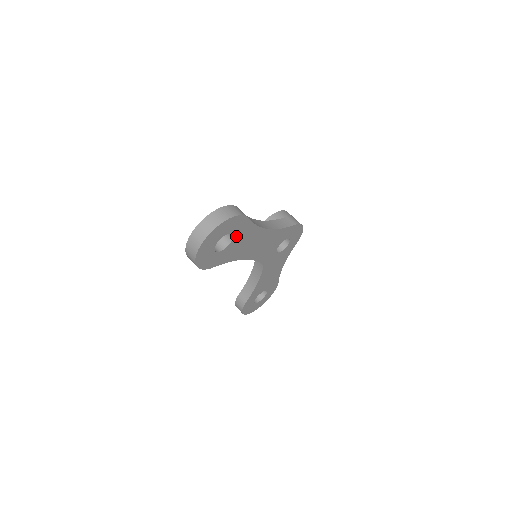
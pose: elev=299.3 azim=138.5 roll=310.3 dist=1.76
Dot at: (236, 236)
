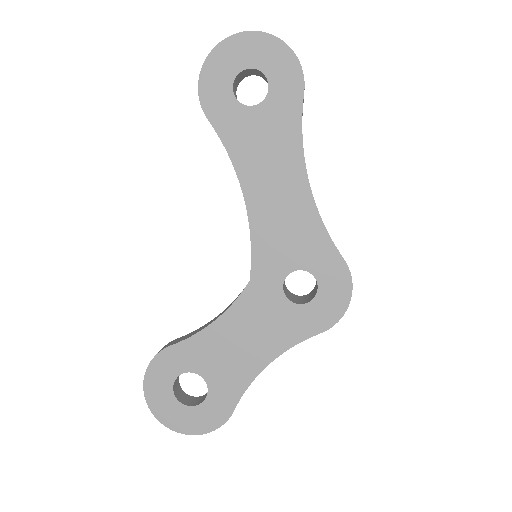
Dot at: (270, 105)
